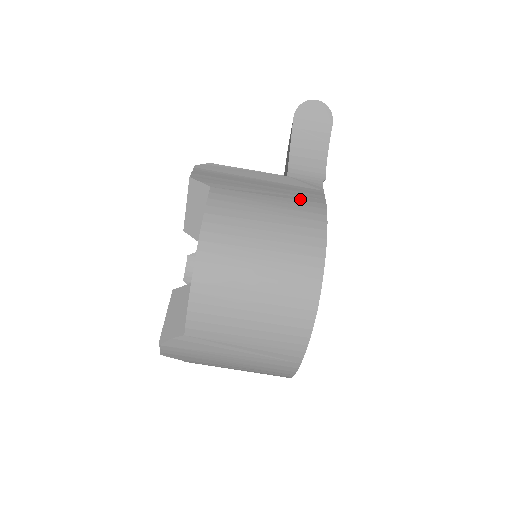
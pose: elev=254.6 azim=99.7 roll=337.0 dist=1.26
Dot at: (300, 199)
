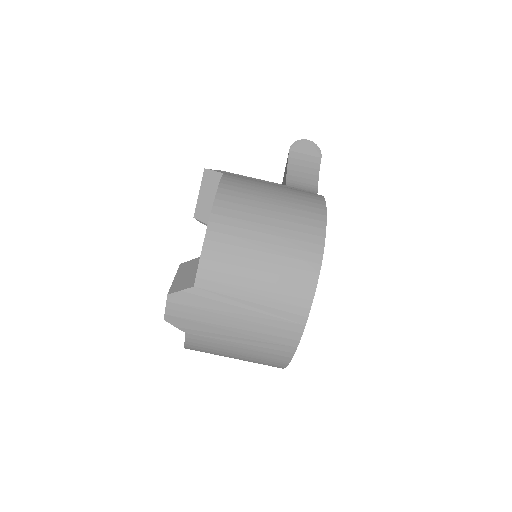
Dot at: (300, 190)
